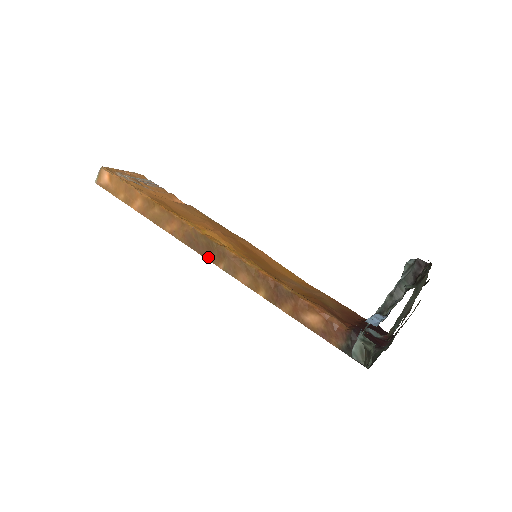
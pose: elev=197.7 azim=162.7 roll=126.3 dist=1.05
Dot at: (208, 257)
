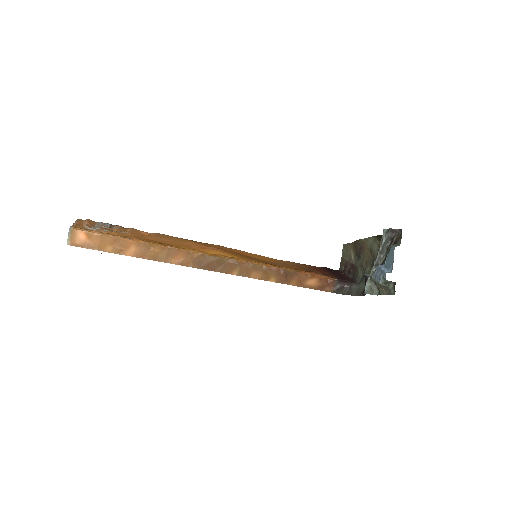
Dot at: (221, 271)
